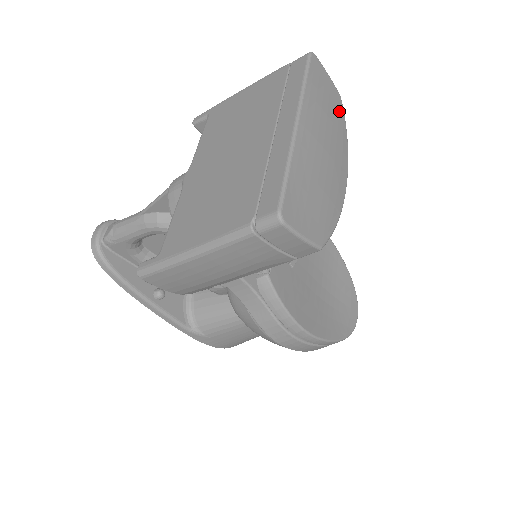
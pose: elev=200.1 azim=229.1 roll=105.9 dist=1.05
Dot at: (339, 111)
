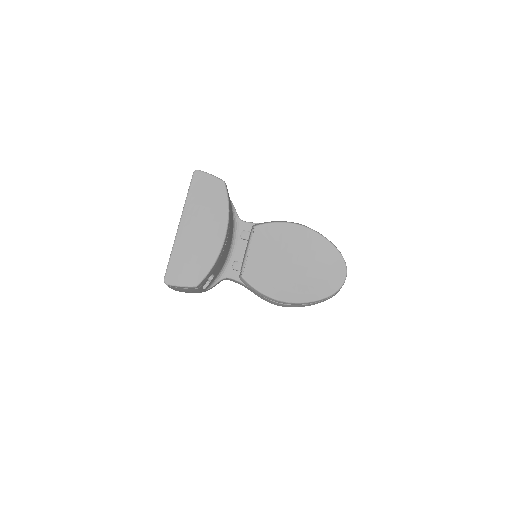
Dot at: (220, 195)
